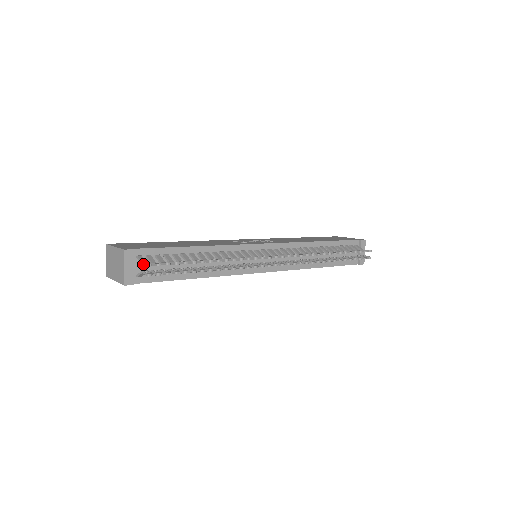
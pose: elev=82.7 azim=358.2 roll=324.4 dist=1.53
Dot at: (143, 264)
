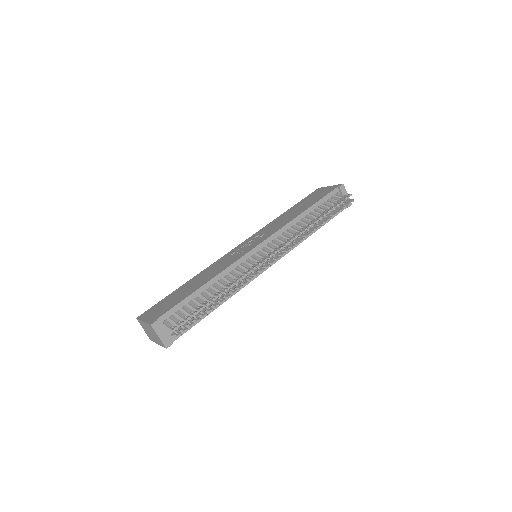
Dot at: (170, 328)
